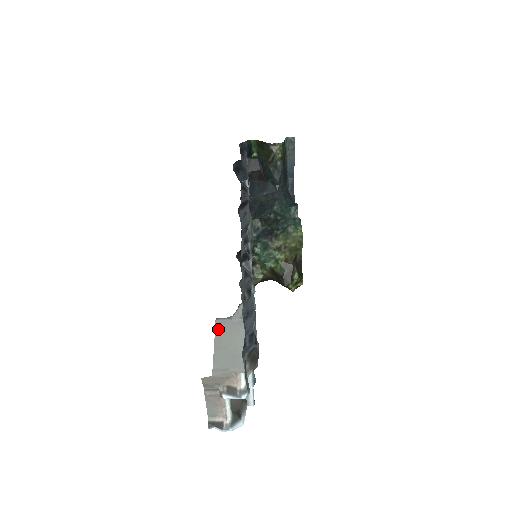
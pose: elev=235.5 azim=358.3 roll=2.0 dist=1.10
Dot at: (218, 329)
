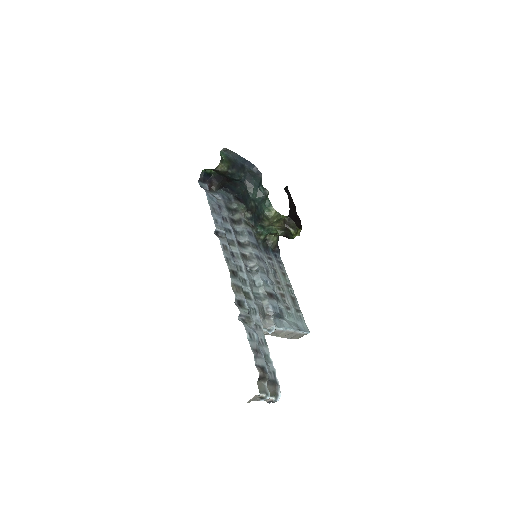
Dot at: occluded
